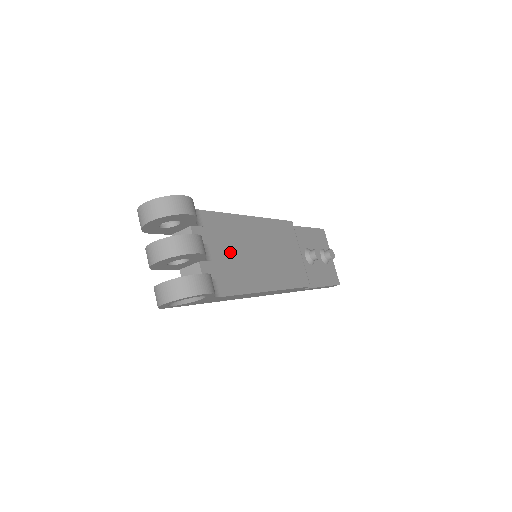
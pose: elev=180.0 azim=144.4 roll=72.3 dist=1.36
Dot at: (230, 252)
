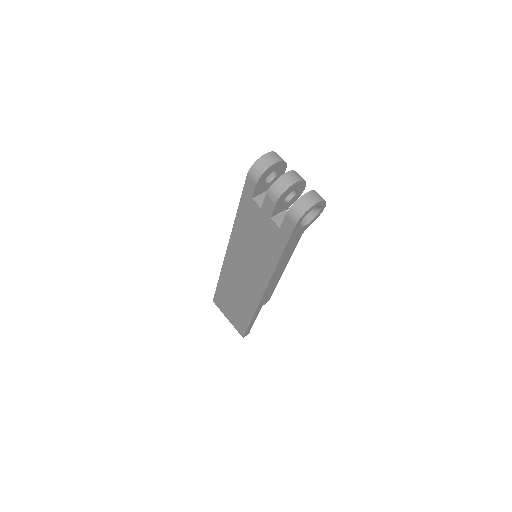
Dot at: occluded
